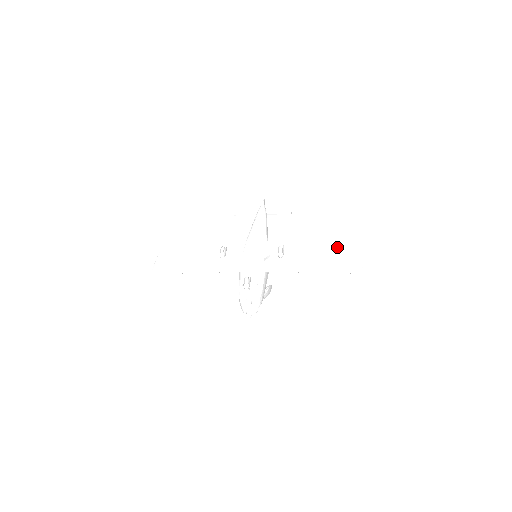
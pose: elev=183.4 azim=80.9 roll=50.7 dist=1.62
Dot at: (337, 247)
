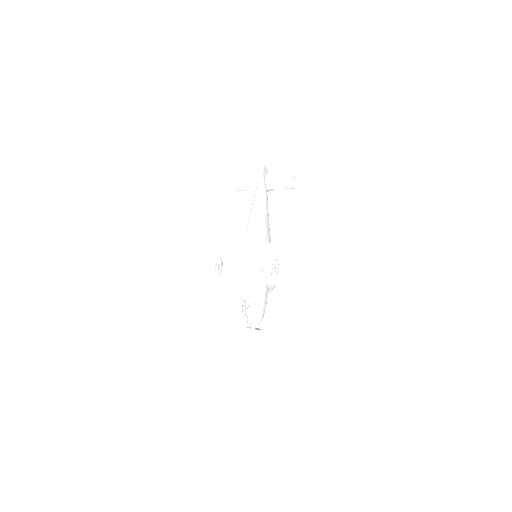
Dot at: (337, 252)
